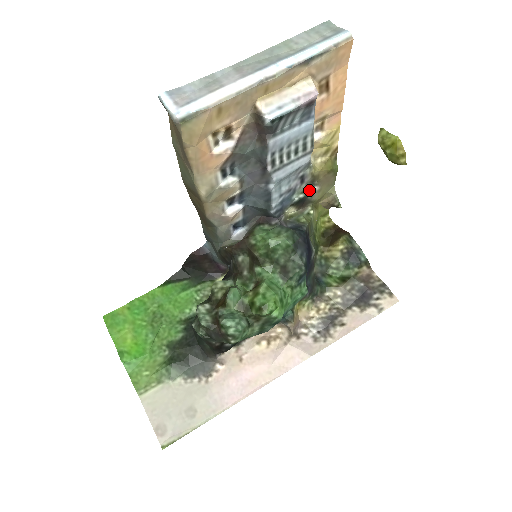
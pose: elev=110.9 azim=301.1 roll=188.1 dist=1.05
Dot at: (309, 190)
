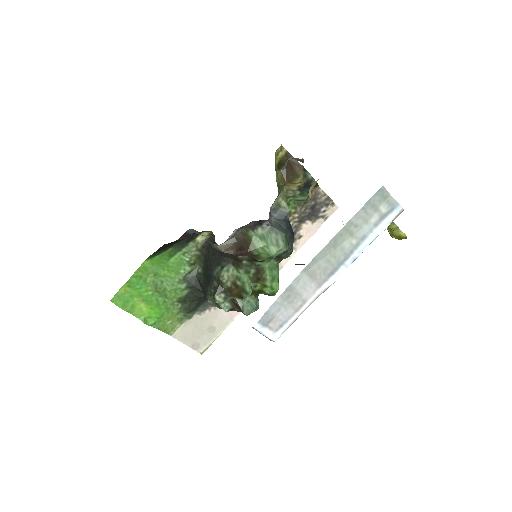
Dot at: occluded
